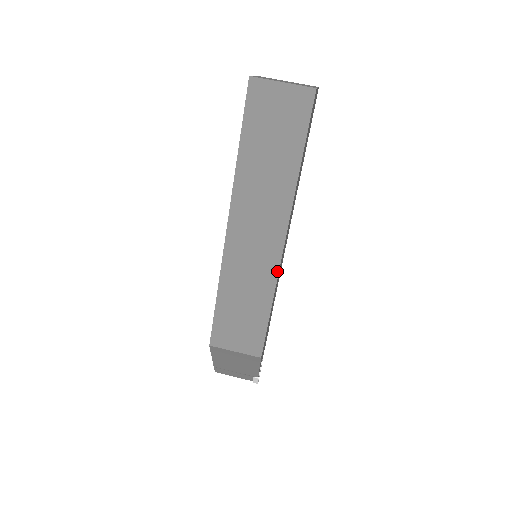
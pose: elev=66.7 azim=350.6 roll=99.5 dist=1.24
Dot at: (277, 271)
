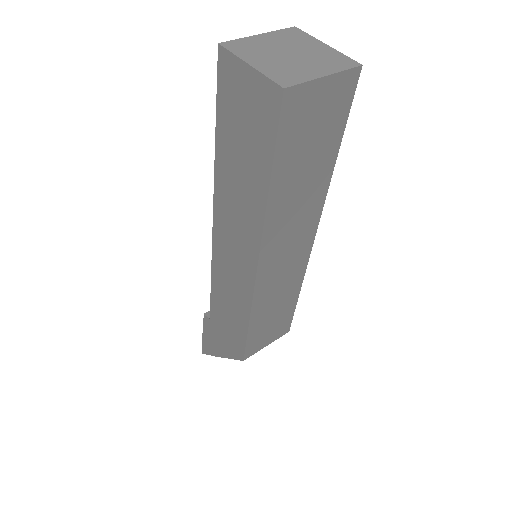
Dot at: (306, 266)
